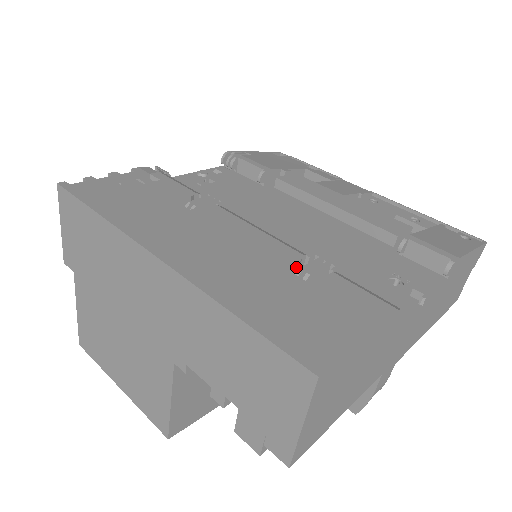
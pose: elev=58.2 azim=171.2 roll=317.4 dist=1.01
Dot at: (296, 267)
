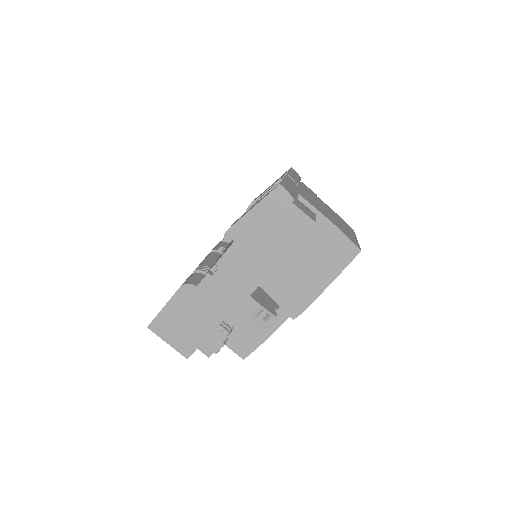
Dot at: occluded
